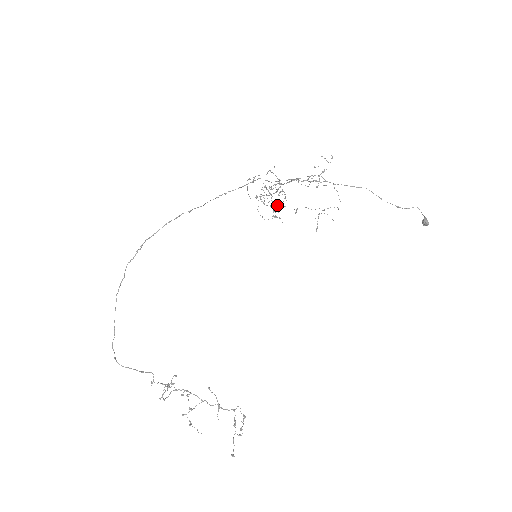
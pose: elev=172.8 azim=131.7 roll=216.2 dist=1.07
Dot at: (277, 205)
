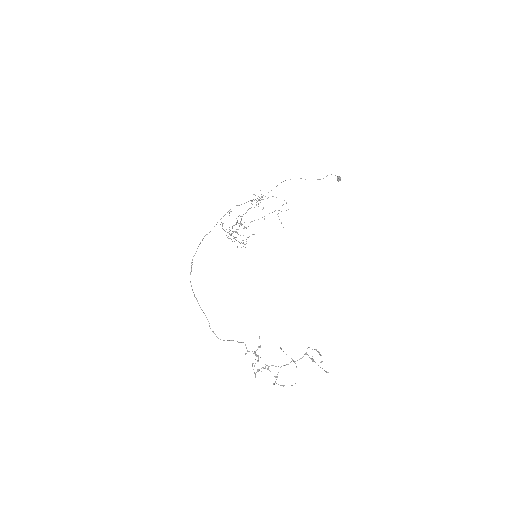
Dot at: occluded
